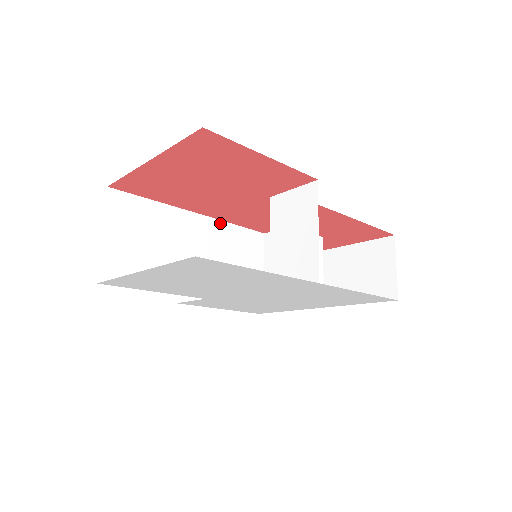
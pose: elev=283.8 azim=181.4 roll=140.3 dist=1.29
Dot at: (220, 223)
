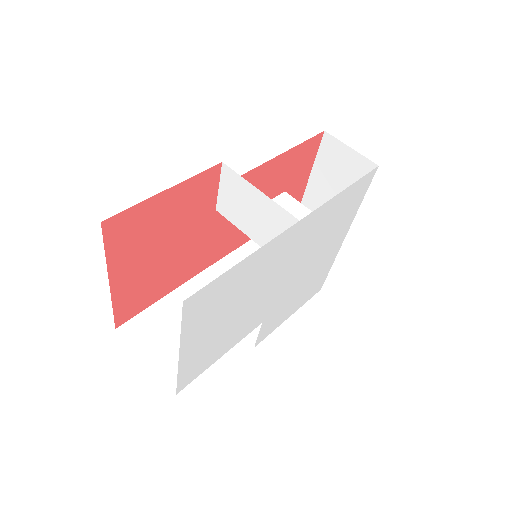
Dot at: (216, 265)
